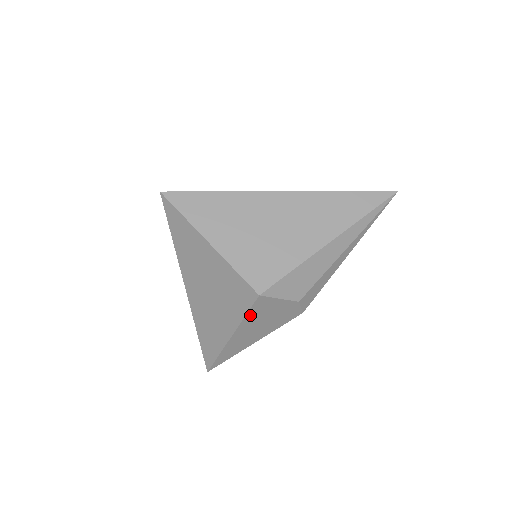
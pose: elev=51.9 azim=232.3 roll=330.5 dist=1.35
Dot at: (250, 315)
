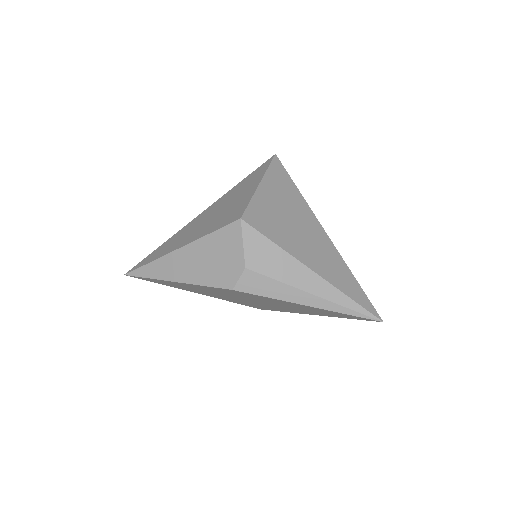
Dot at: (214, 236)
